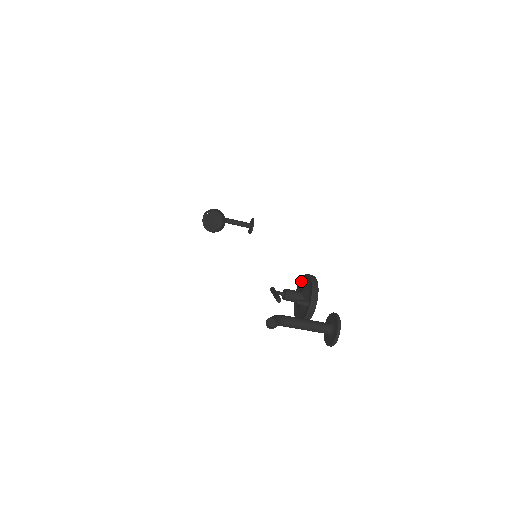
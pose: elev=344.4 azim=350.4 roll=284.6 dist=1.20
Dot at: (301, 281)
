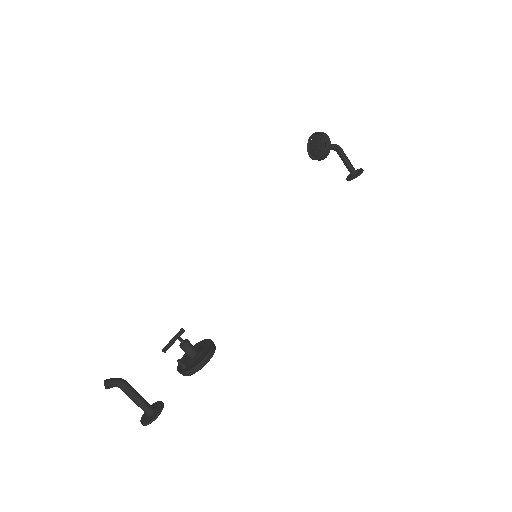
Dot at: (210, 344)
